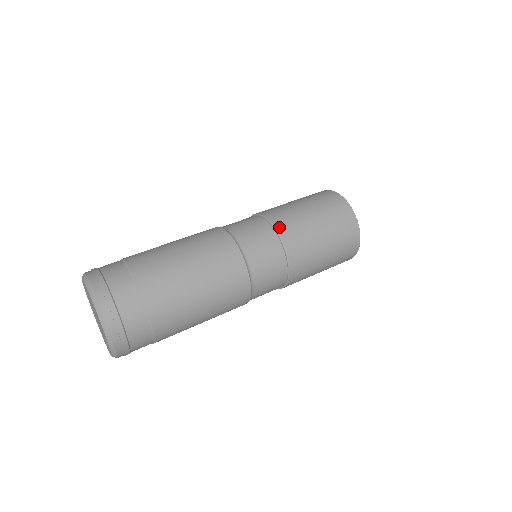
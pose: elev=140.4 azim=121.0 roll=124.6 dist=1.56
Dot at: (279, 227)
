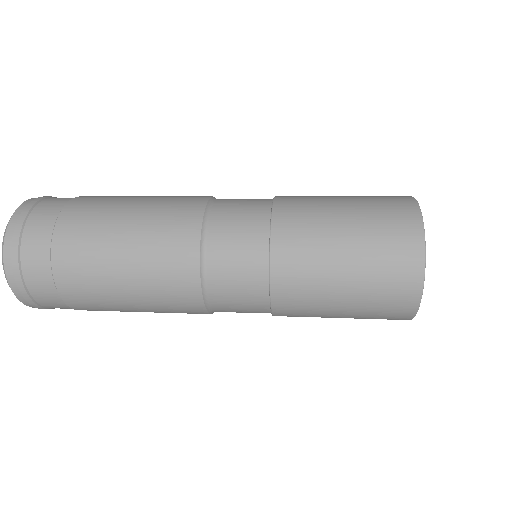
Dot at: occluded
